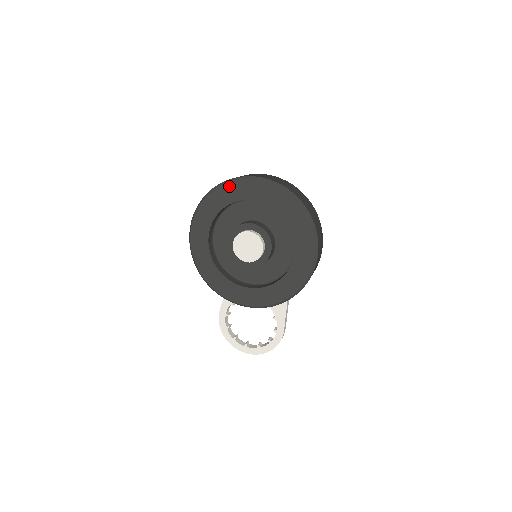
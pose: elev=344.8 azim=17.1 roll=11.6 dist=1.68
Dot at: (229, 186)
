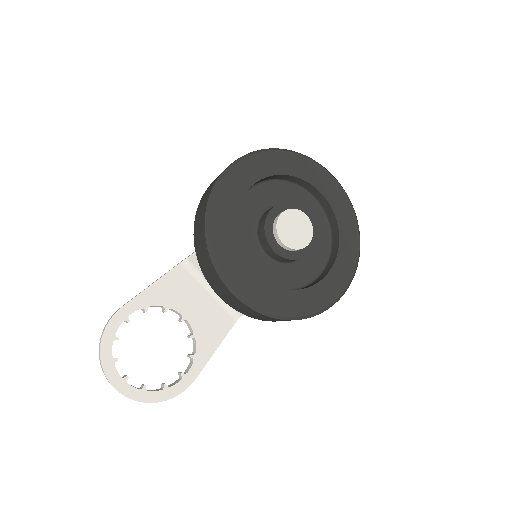
Dot at: (302, 159)
